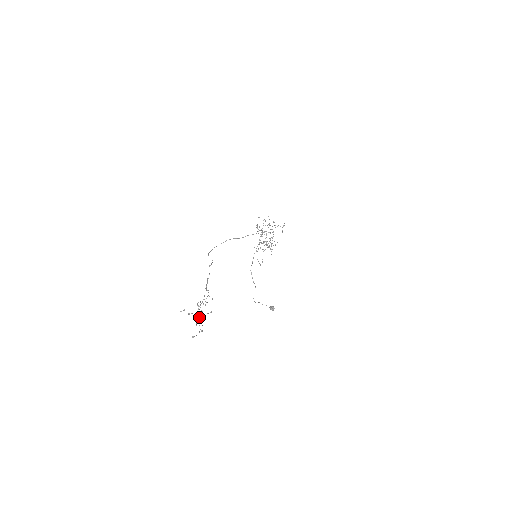
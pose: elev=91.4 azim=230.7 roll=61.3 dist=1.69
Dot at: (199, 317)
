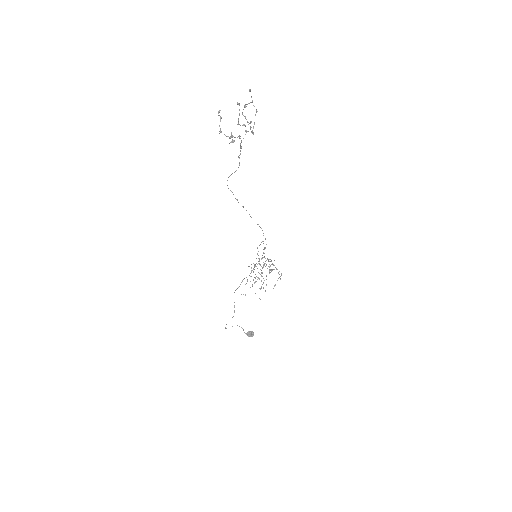
Dot at: occluded
